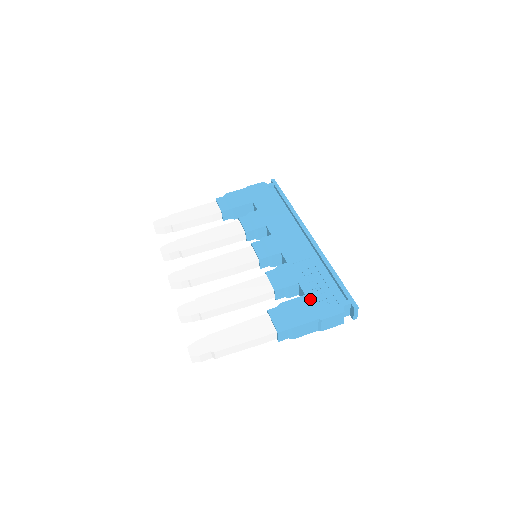
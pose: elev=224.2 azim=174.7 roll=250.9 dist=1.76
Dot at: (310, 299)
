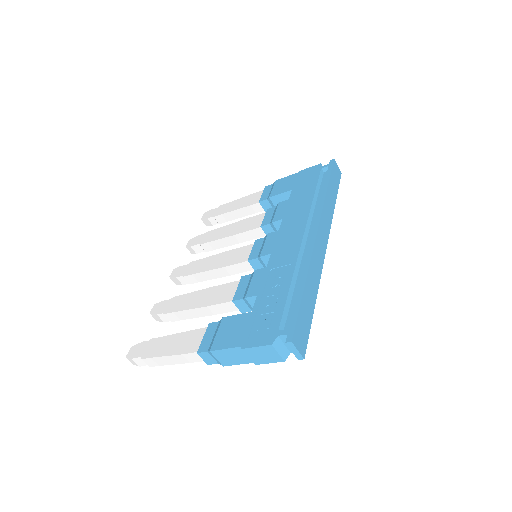
Dot at: (252, 318)
